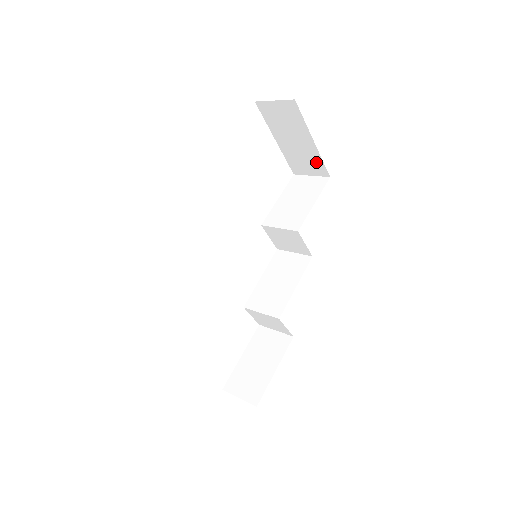
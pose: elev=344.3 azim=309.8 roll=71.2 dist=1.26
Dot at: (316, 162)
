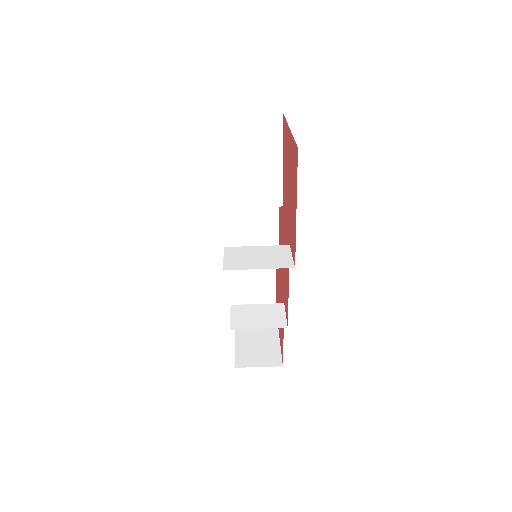
Dot at: occluded
